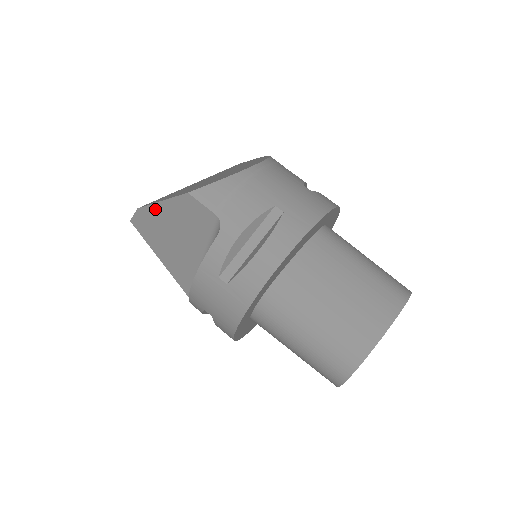
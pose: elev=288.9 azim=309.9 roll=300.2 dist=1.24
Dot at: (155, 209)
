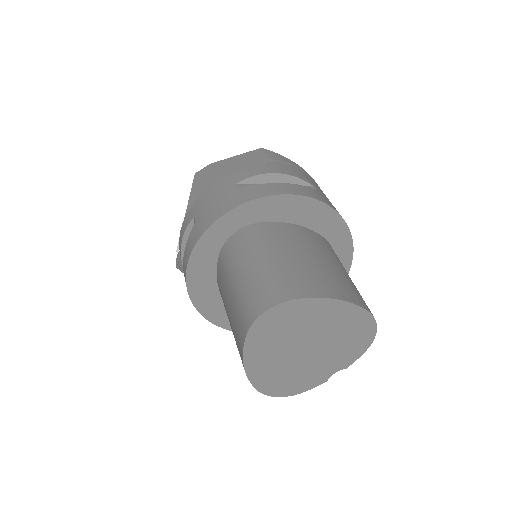
Dot at: (224, 162)
